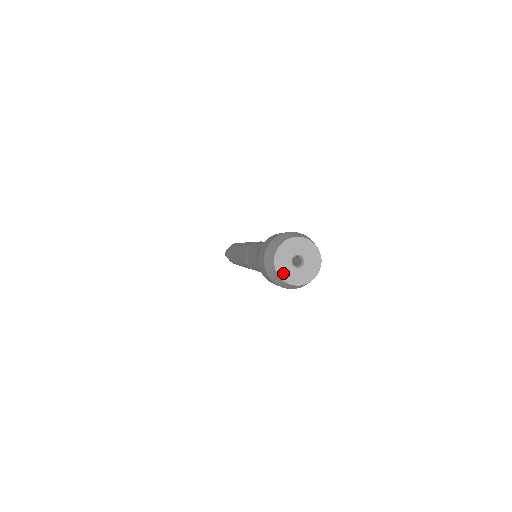
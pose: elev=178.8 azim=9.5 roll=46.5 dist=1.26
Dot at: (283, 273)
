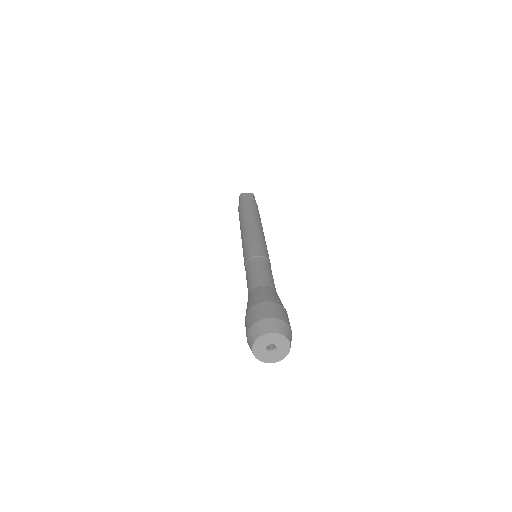
Dot at: (257, 346)
